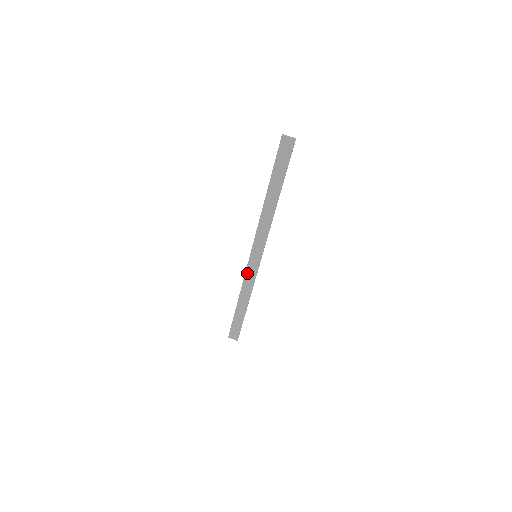
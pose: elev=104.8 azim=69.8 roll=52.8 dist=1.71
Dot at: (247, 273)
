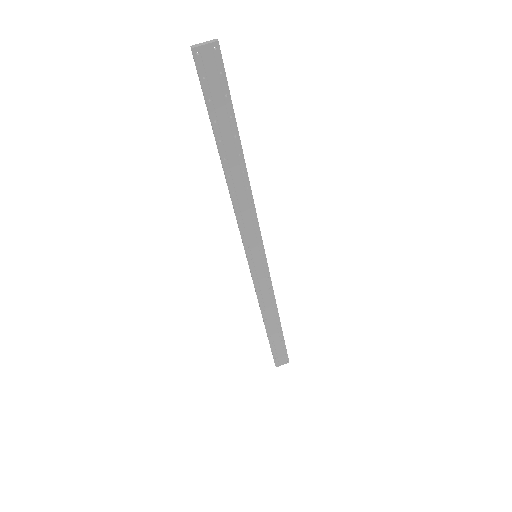
Dot at: (257, 285)
